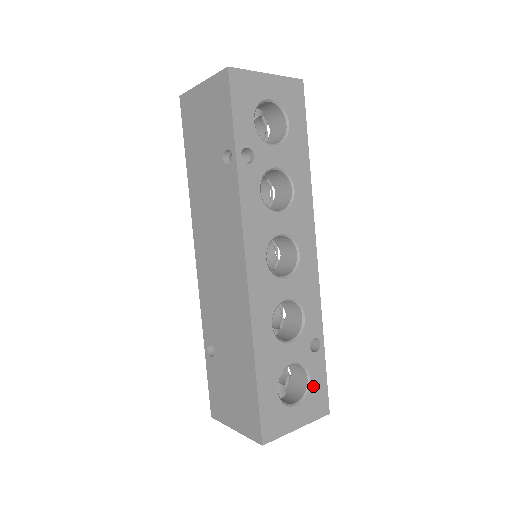
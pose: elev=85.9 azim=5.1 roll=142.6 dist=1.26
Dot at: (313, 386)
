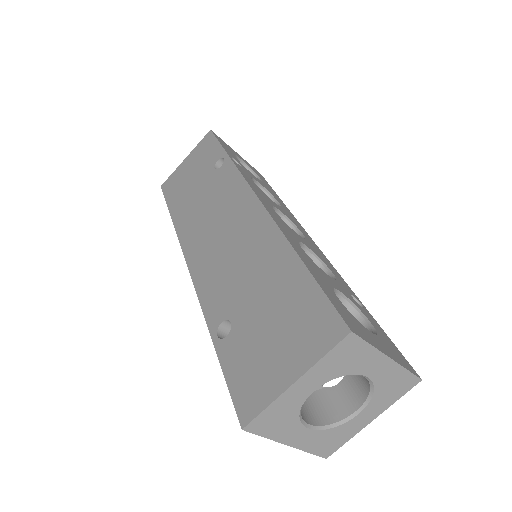
Dot at: (379, 333)
